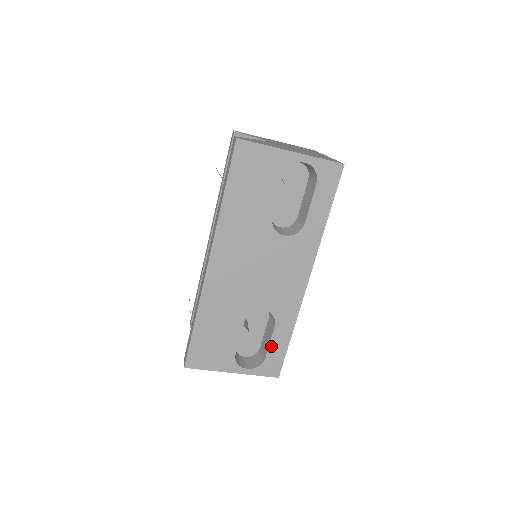
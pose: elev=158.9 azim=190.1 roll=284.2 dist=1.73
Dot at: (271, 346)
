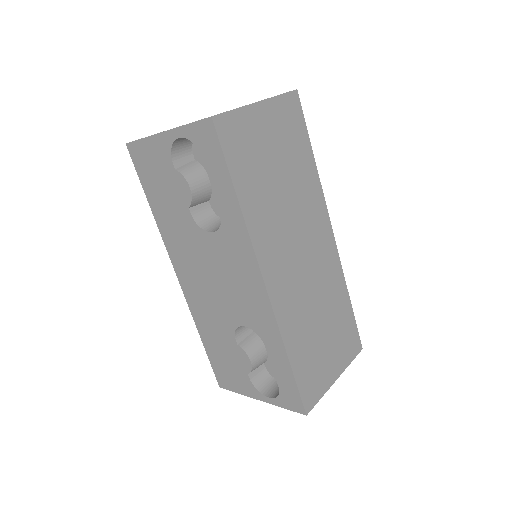
Dot at: (276, 372)
